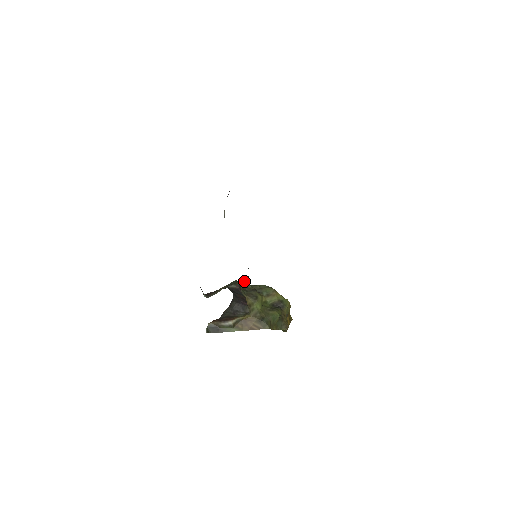
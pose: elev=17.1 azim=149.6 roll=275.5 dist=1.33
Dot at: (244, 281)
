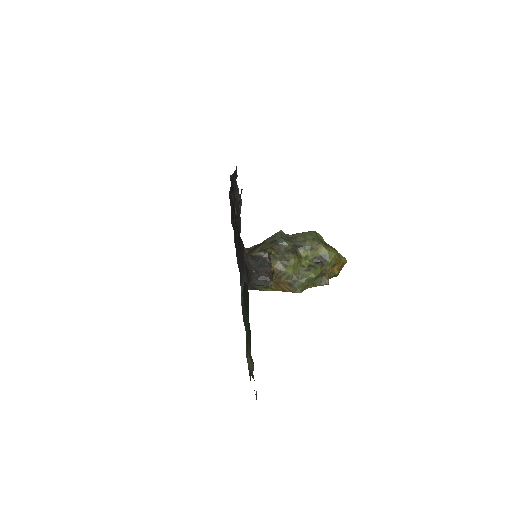
Dot at: (282, 239)
